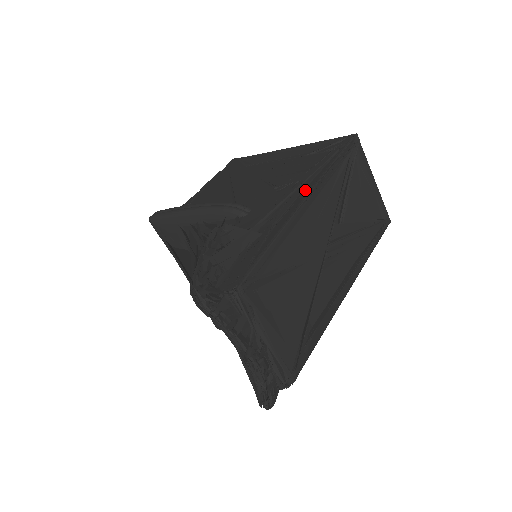
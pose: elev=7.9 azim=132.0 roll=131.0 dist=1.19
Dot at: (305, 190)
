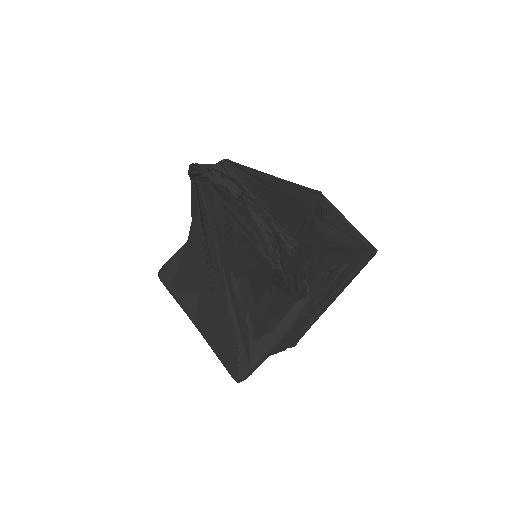
Dot at: occluded
